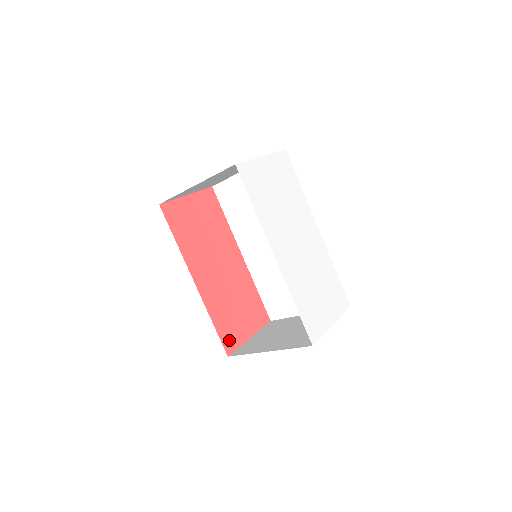
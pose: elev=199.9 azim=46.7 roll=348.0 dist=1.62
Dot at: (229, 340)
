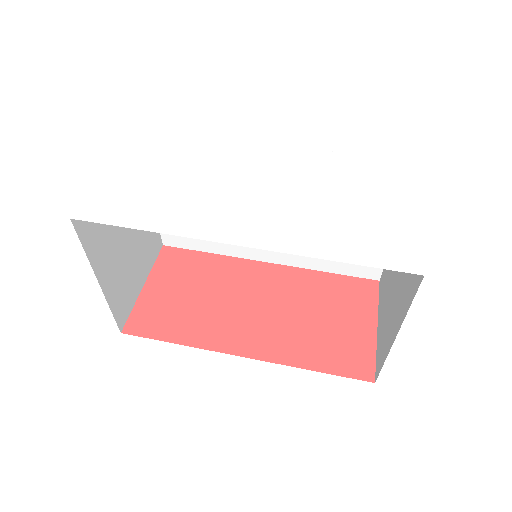
Dot at: (354, 363)
